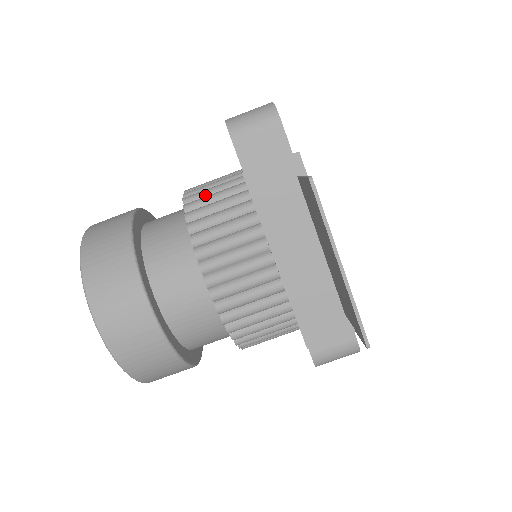
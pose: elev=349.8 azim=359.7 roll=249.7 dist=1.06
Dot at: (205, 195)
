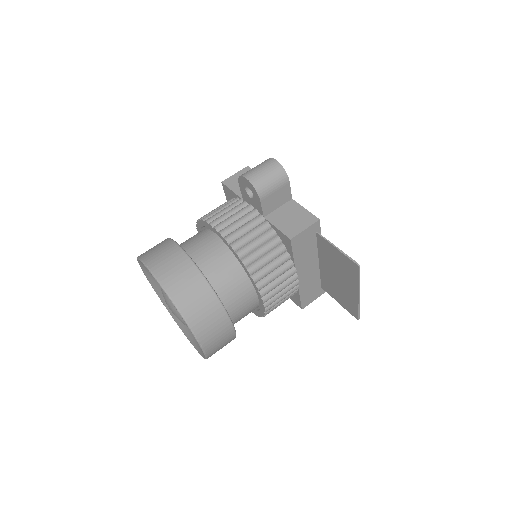
Dot at: (247, 242)
